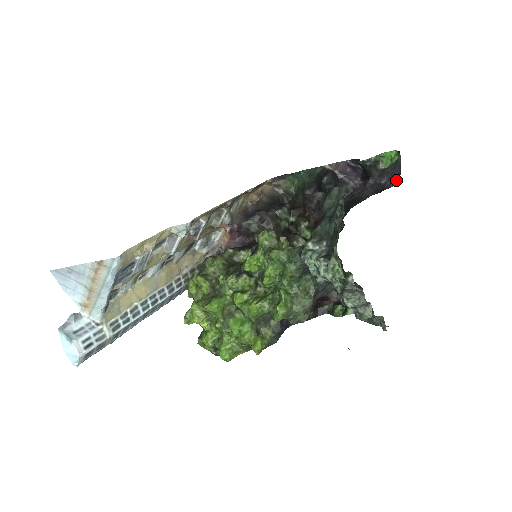
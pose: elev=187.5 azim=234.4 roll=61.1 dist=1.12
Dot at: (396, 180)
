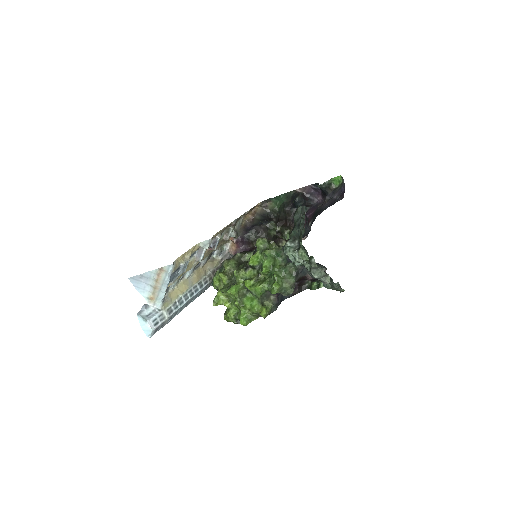
Dot at: (342, 196)
